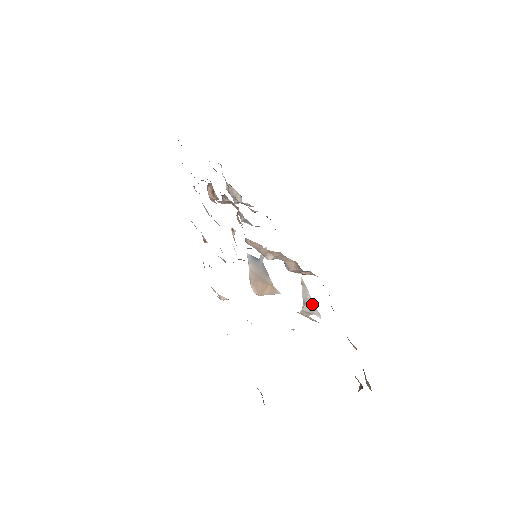
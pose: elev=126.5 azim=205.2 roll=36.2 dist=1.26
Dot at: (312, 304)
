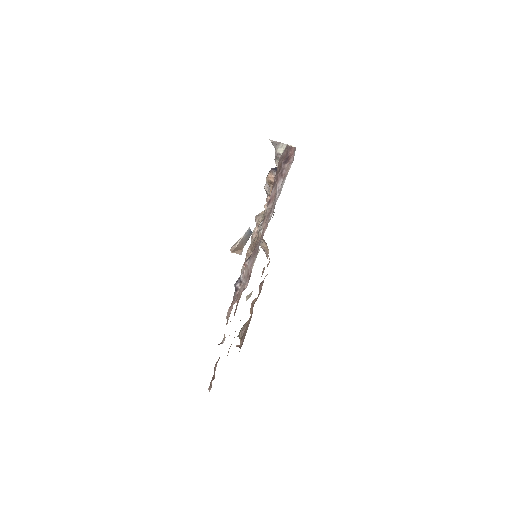
Dot at: occluded
